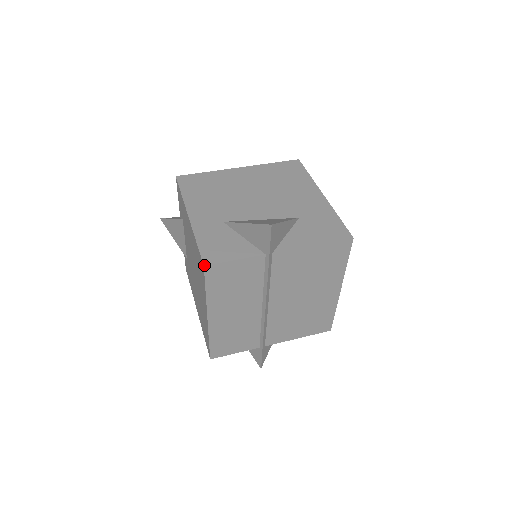
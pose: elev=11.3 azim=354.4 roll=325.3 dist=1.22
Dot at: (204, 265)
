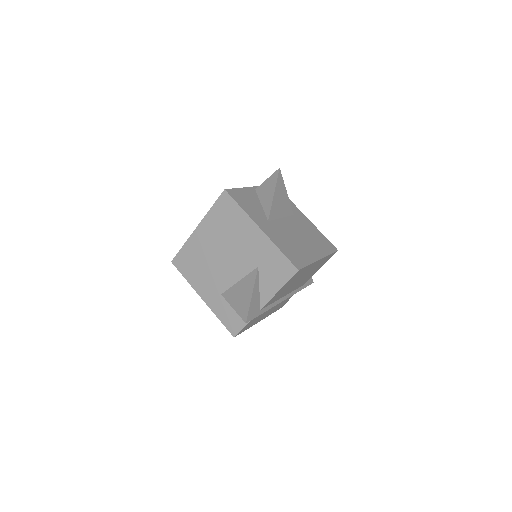
Dot at: occluded
